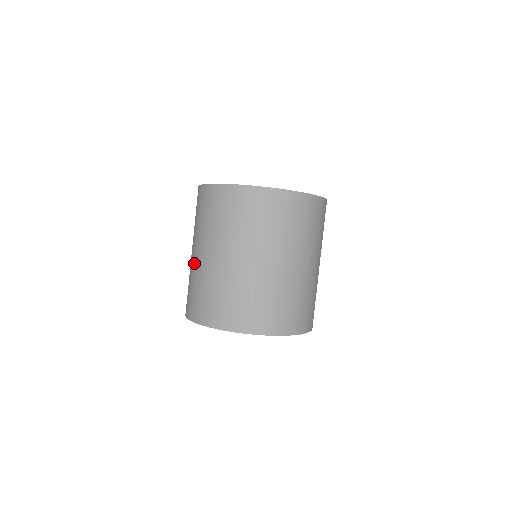
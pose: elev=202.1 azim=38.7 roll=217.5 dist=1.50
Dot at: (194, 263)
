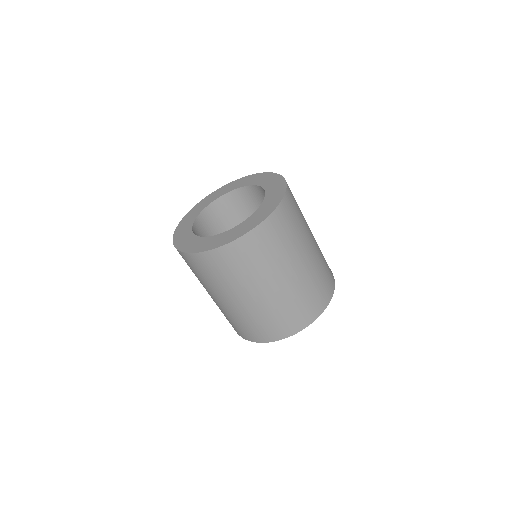
Dot at: occluded
